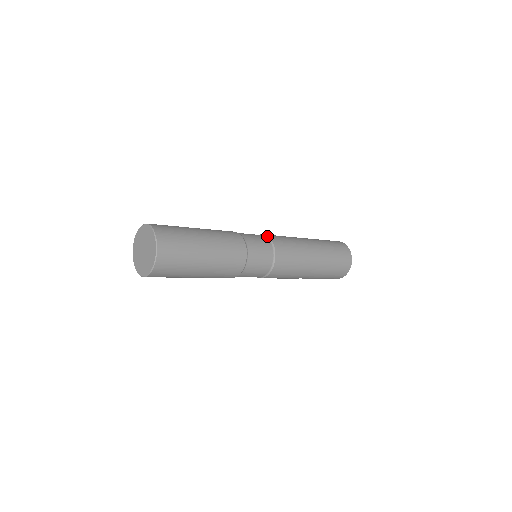
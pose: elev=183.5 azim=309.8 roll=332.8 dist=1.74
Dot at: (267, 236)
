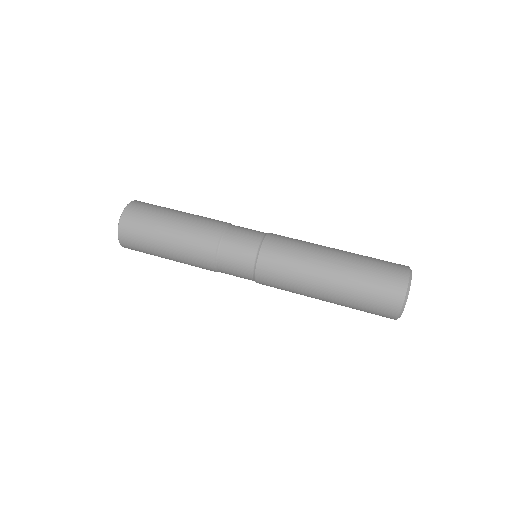
Dot at: (261, 243)
